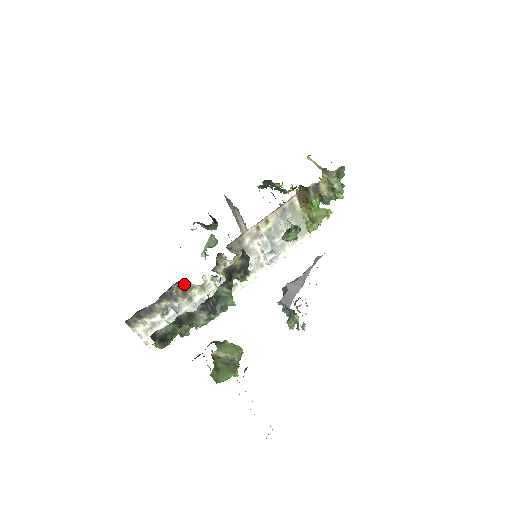
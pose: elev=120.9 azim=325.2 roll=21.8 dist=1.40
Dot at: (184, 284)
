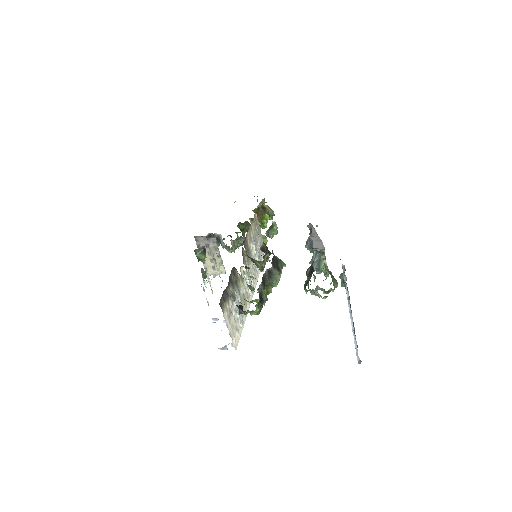
Dot at: (235, 272)
